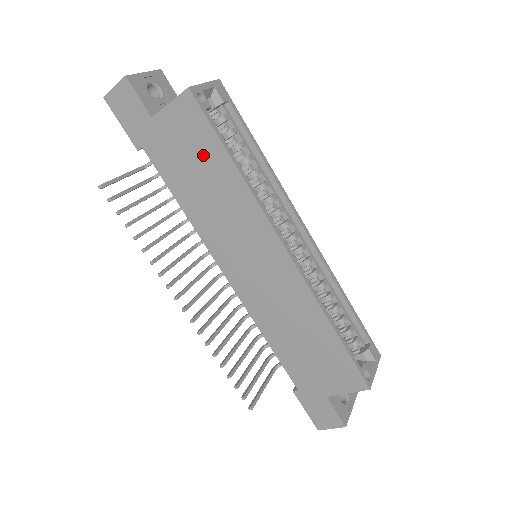
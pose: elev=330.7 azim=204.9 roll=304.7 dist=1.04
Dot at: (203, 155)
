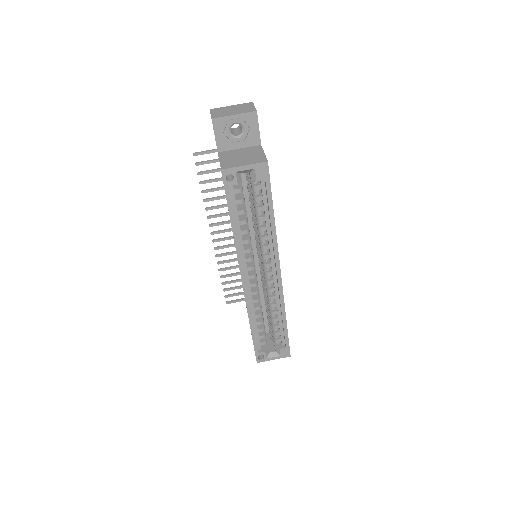
Dot at: occluded
